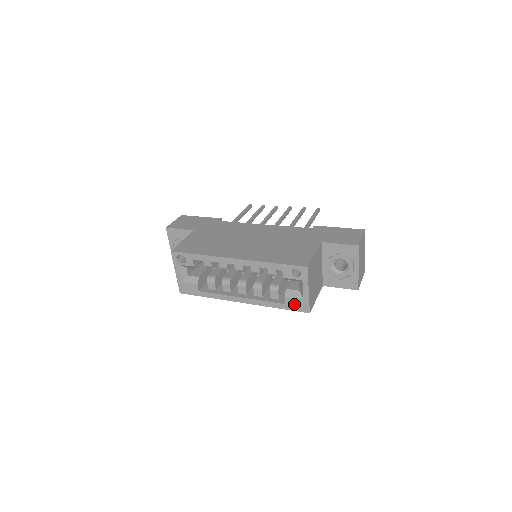
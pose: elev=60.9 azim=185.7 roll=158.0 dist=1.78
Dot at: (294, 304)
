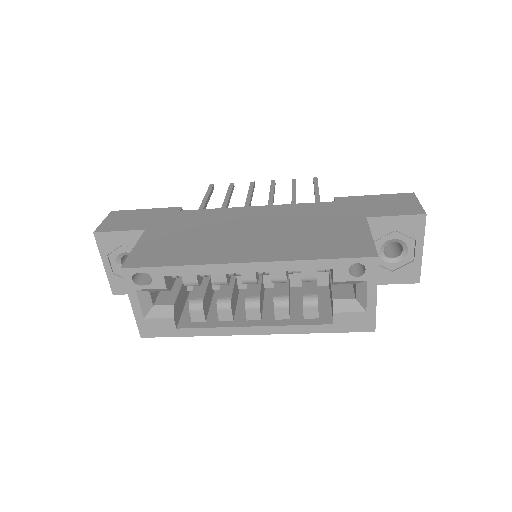
Dot at: (349, 322)
